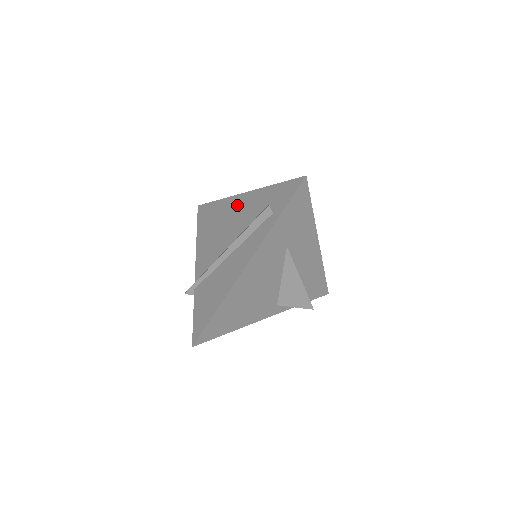
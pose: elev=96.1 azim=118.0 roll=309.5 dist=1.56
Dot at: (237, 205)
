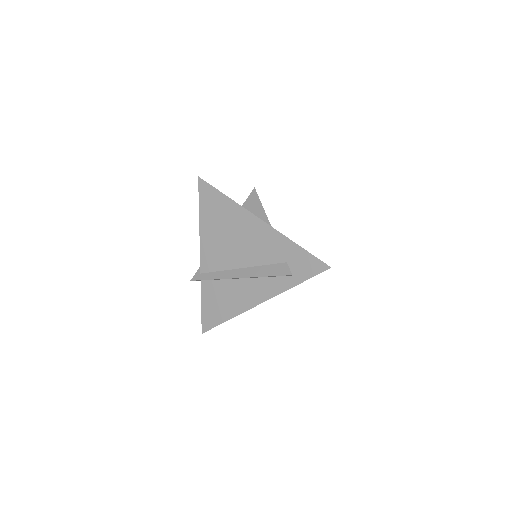
Dot at: (252, 228)
